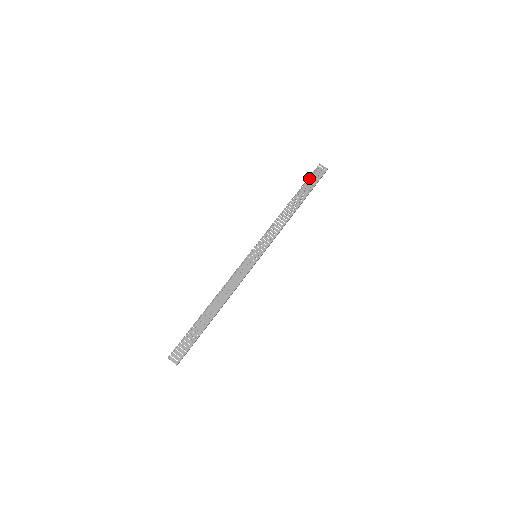
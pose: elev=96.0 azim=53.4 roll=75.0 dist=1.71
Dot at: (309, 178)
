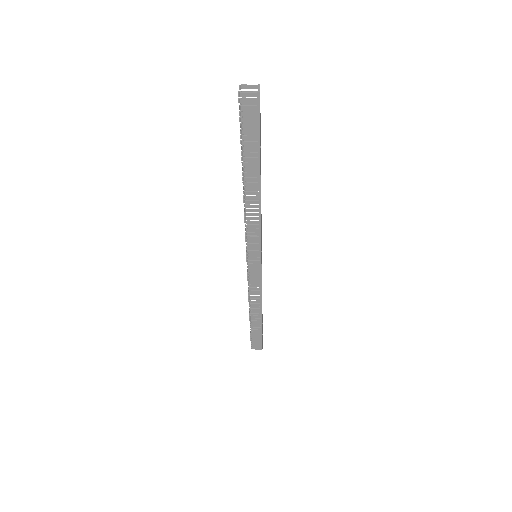
Dot at: occluded
